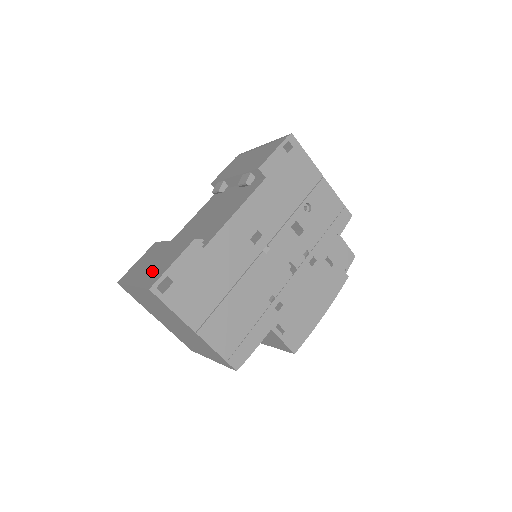
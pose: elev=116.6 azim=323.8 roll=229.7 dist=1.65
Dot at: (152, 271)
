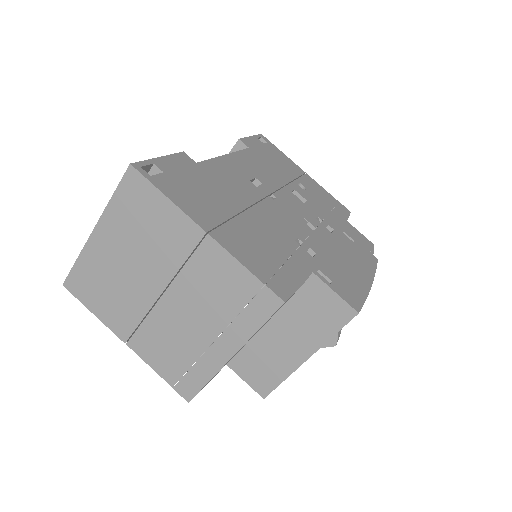
Dot at: occluded
